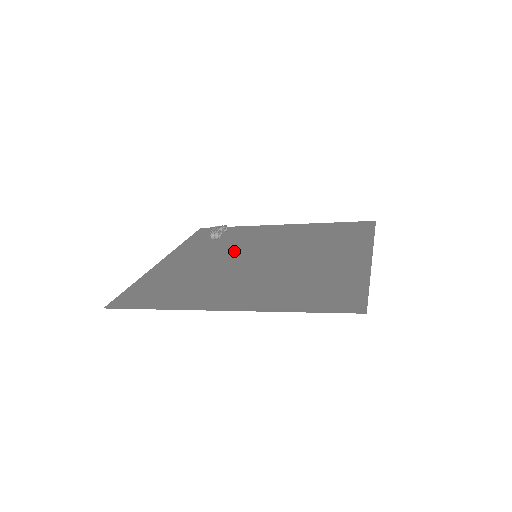
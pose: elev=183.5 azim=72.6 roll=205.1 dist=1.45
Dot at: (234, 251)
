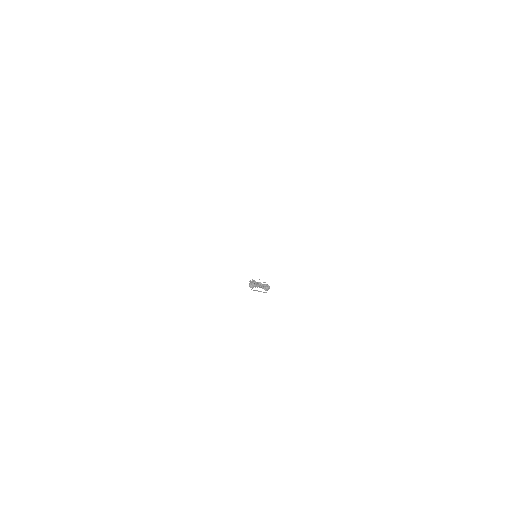
Dot at: occluded
